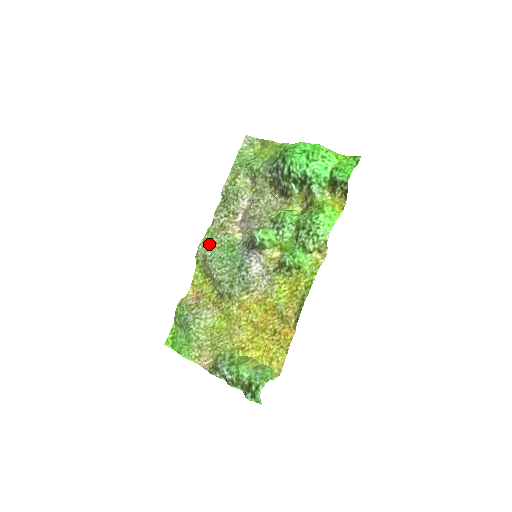
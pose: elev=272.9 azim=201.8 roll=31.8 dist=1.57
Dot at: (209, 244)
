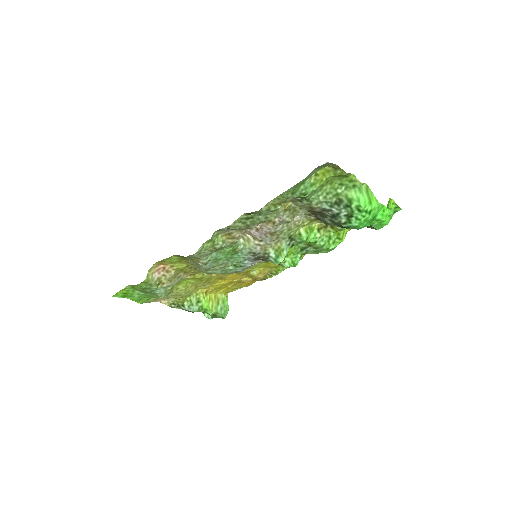
Dot at: (208, 252)
